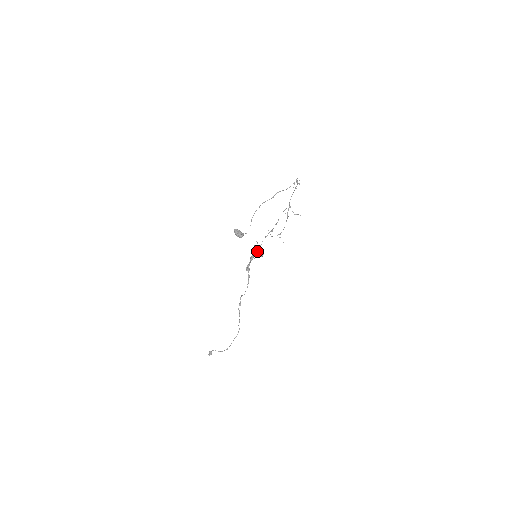
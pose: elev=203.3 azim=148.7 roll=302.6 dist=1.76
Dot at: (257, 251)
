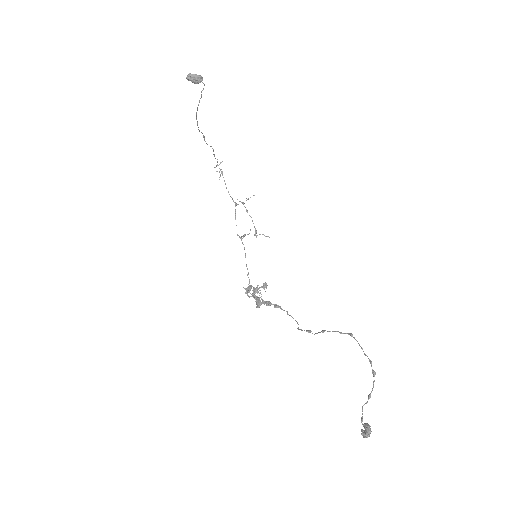
Dot at: (256, 296)
